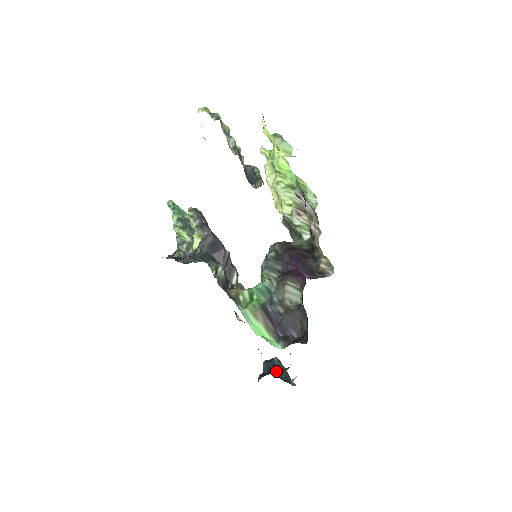
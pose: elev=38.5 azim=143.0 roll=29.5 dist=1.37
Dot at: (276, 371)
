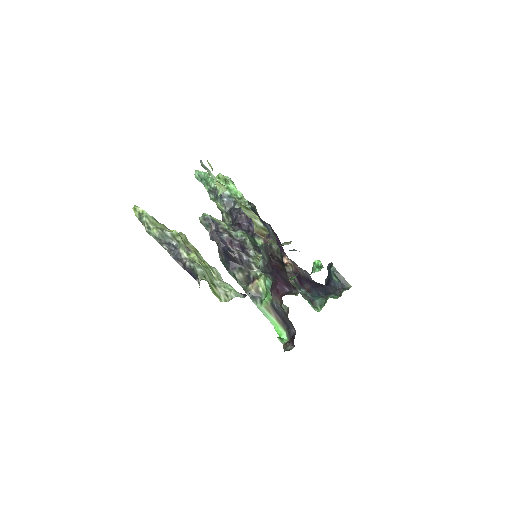
Dot at: (333, 281)
